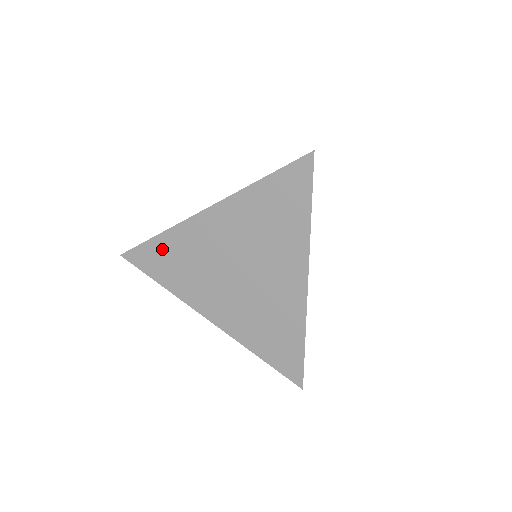
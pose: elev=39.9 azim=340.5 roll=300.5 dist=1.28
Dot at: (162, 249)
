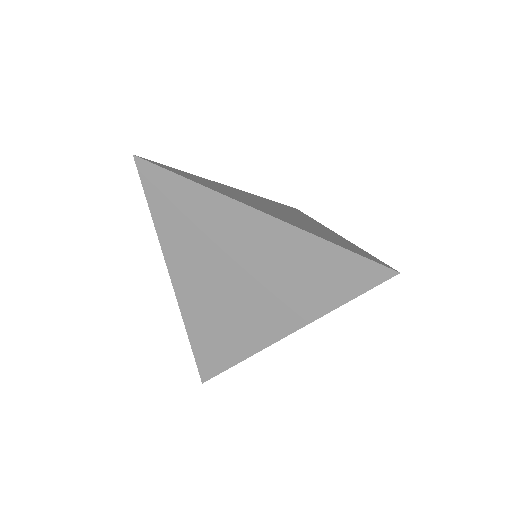
Dot at: (183, 194)
